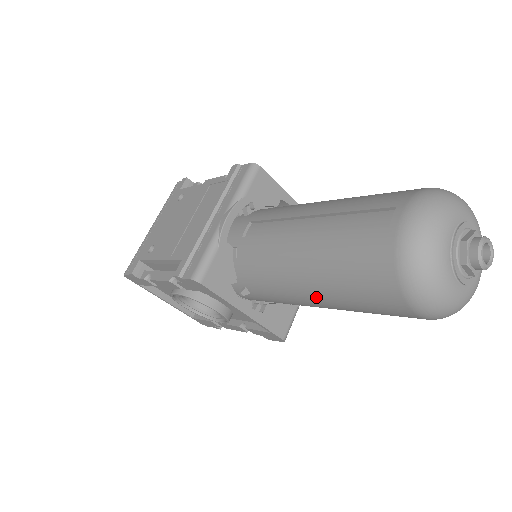
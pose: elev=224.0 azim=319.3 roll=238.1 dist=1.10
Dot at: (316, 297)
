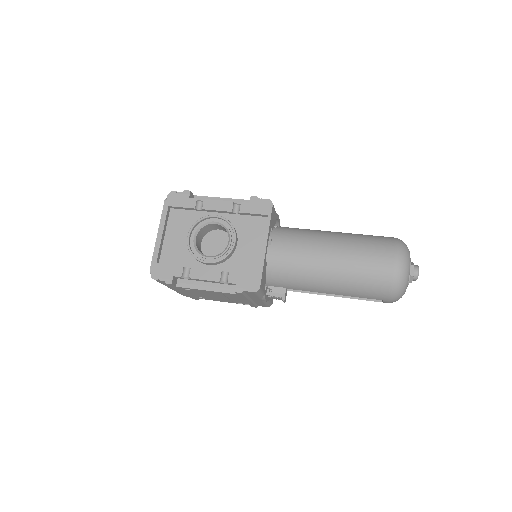
Dot at: (332, 249)
